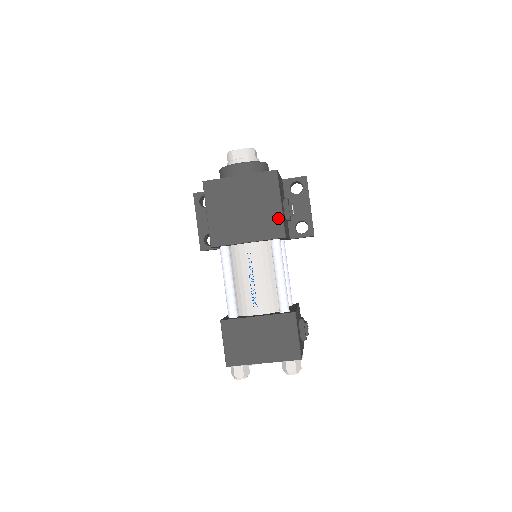
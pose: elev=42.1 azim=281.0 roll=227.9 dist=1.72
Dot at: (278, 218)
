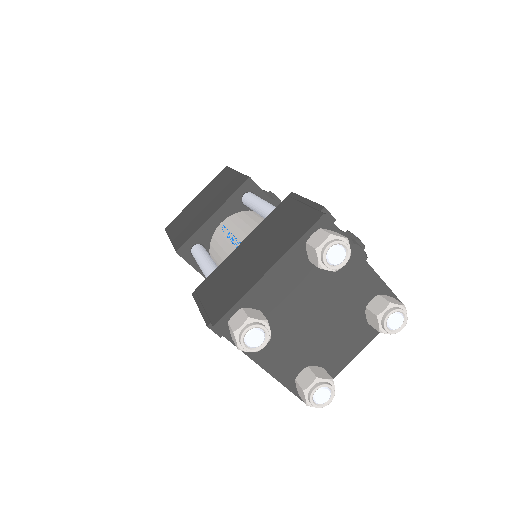
Dot at: (237, 178)
